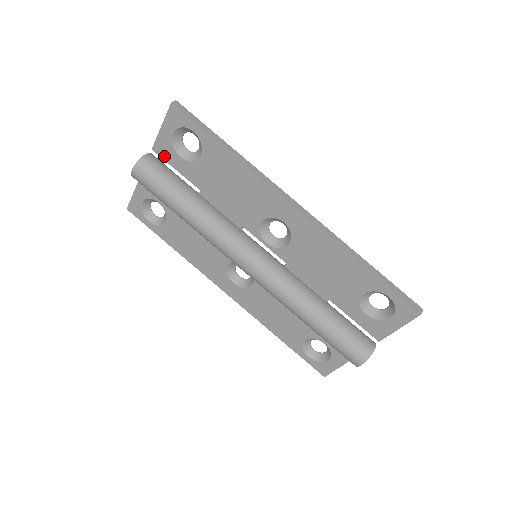
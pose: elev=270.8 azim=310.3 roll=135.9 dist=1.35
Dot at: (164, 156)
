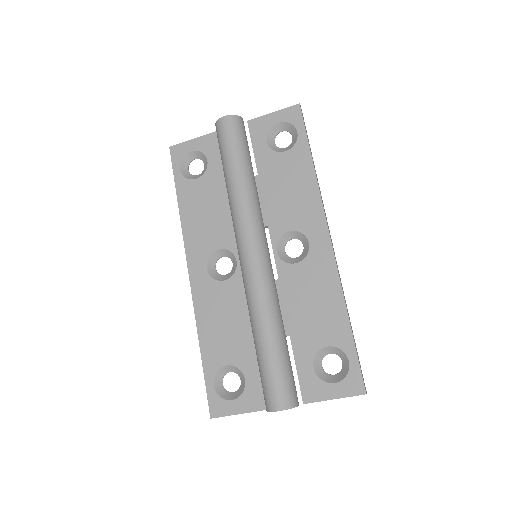
Dot at: (253, 132)
